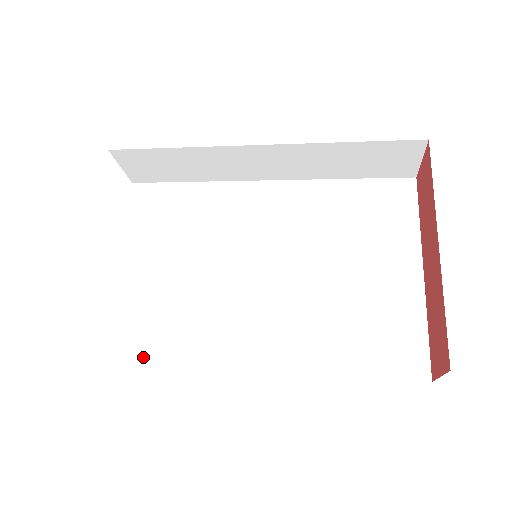
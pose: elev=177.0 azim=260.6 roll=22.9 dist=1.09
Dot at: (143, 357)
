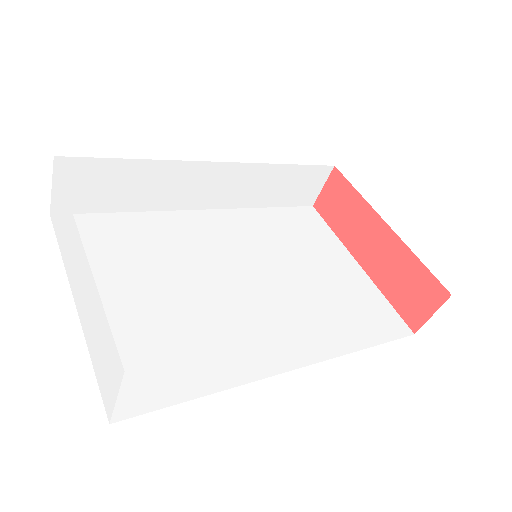
Dot at: (174, 392)
